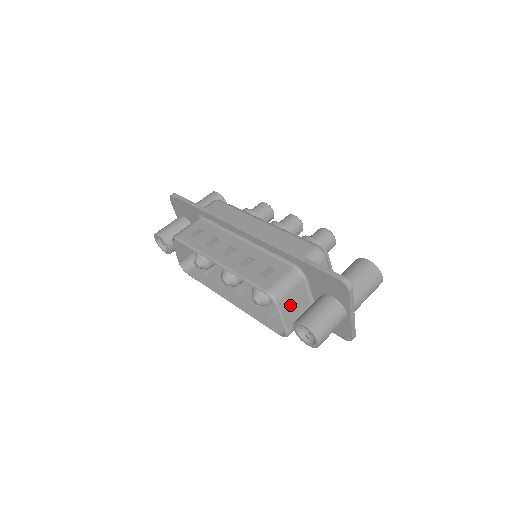
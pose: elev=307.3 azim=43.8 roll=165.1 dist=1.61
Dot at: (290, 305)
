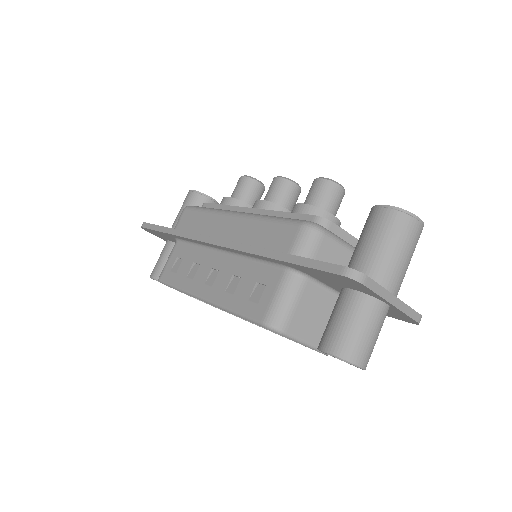
Dot at: (306, 321)
